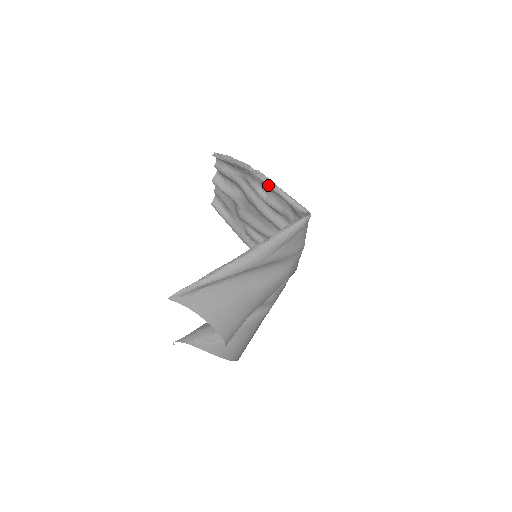
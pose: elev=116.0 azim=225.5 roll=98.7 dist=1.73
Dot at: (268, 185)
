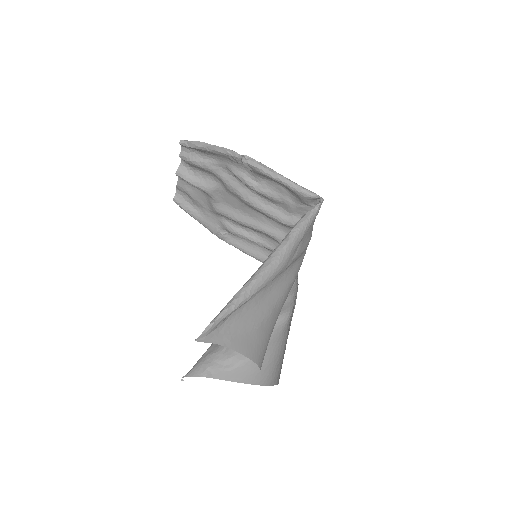
Dot at: (263, 172)
